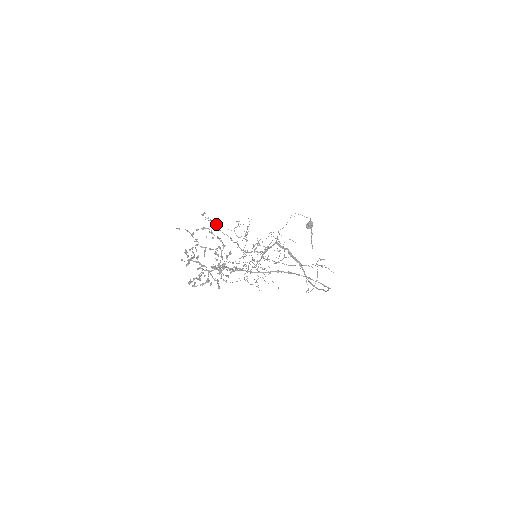
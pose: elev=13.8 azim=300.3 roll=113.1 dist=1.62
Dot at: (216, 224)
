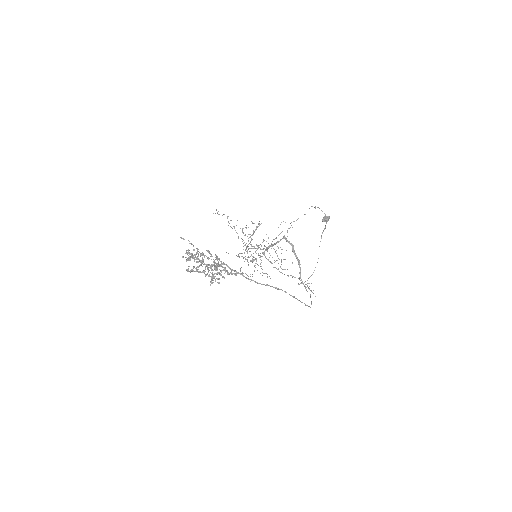
Dot at: (227, 218)
